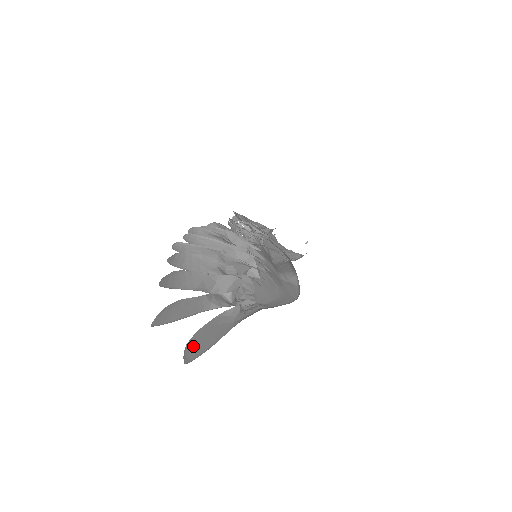
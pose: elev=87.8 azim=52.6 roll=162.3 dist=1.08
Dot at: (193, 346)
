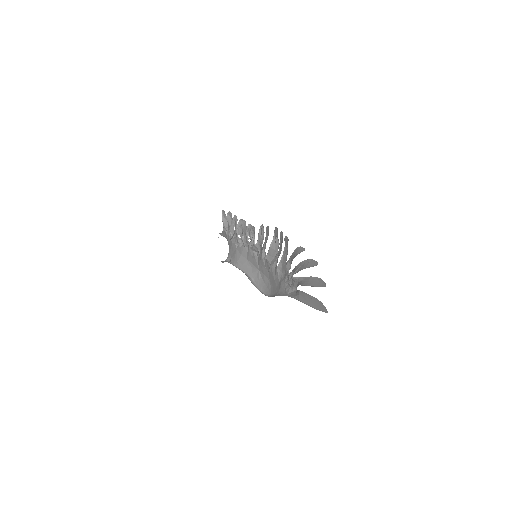
Dot at: (319, 304)
